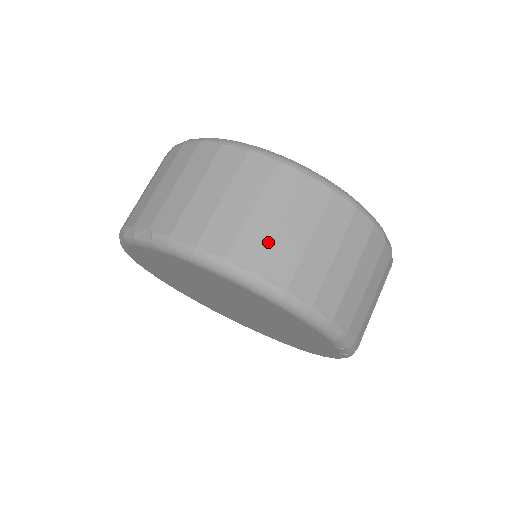
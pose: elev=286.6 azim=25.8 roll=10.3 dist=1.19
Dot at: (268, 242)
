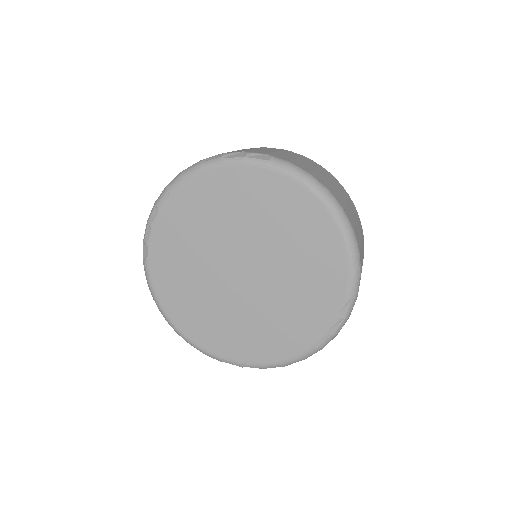
Dot at: (344, 202)
